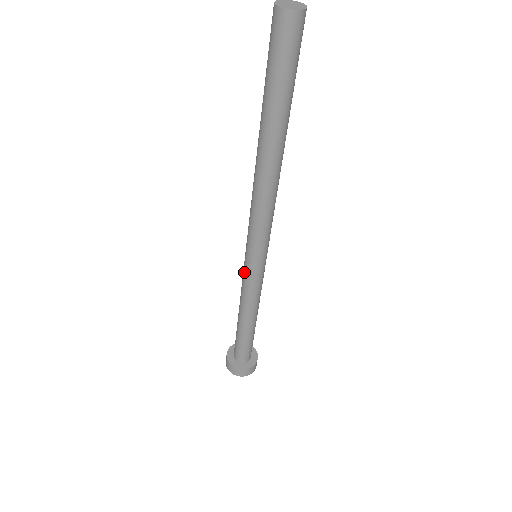
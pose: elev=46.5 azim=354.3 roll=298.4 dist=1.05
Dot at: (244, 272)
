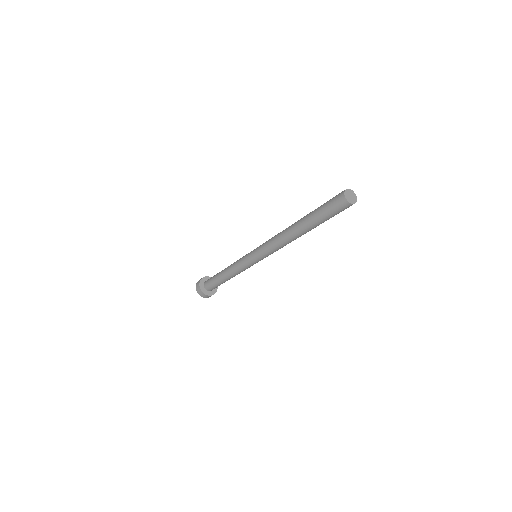
Dot at: (245, 256)
